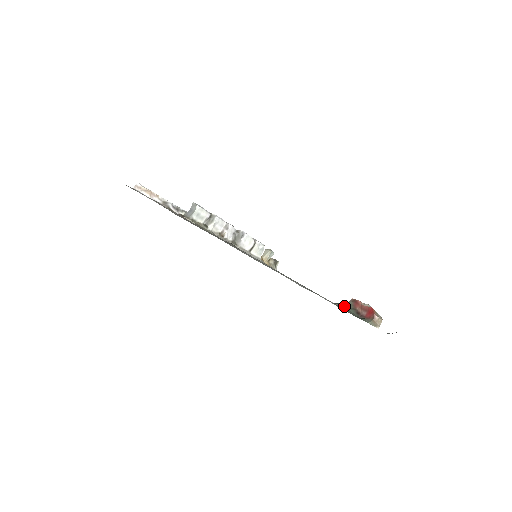
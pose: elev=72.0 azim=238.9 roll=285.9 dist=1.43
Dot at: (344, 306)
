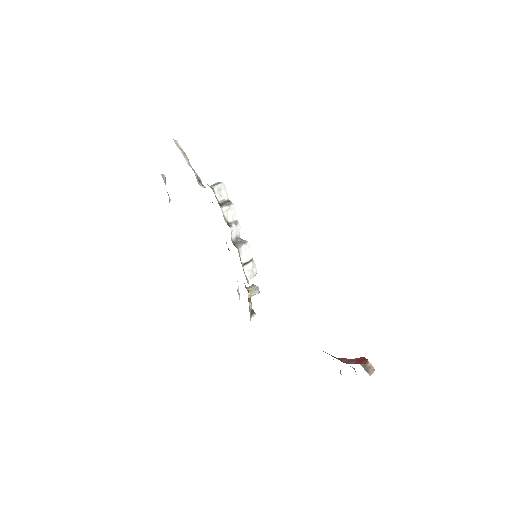
Dot at: occluded
